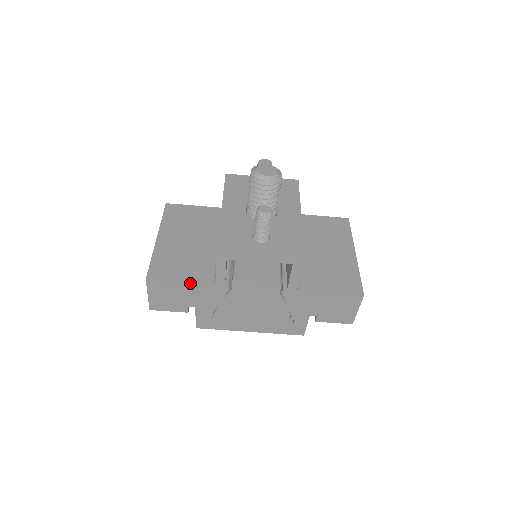
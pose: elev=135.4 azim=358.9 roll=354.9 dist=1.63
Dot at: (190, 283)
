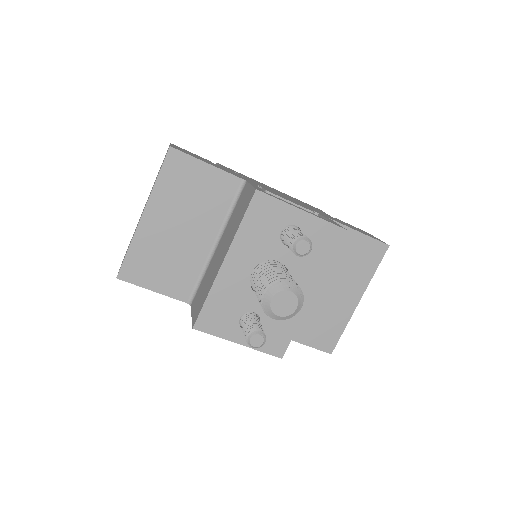
Dot at: occluded
